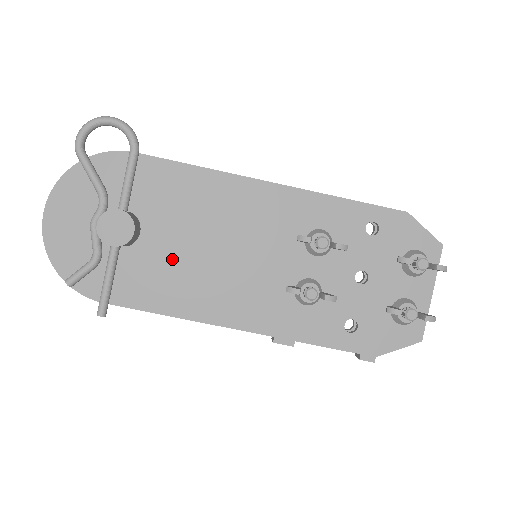
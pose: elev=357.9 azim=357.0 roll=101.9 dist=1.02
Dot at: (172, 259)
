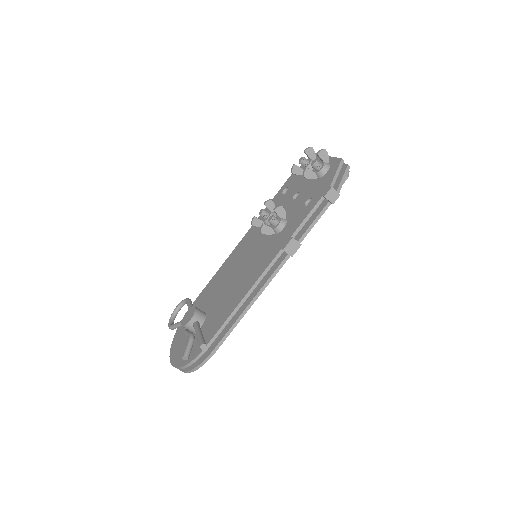
Dot at: (222, 300)
